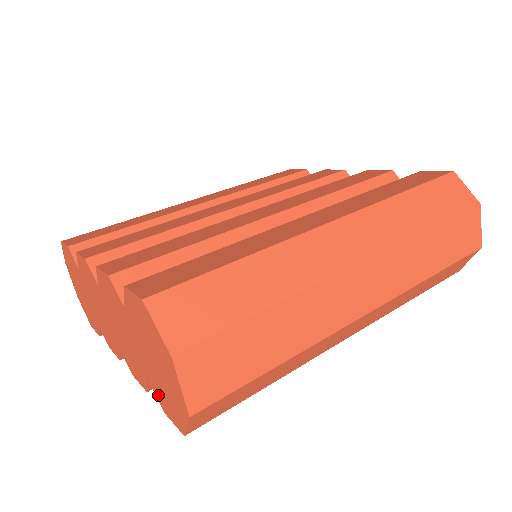
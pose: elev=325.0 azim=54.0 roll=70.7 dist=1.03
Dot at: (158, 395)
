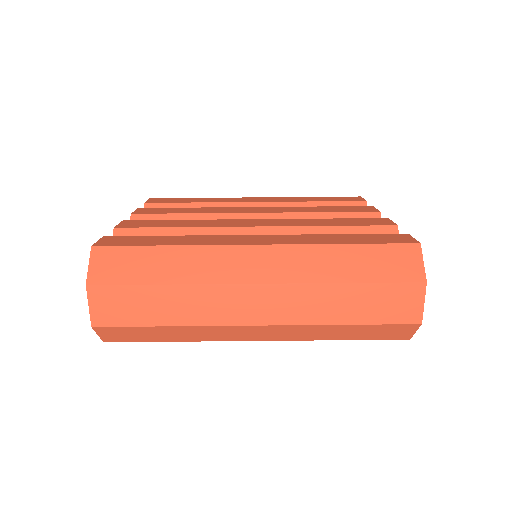
Dot at: occluded
